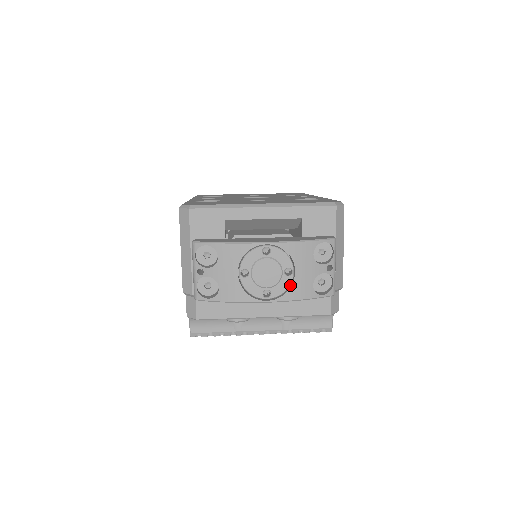
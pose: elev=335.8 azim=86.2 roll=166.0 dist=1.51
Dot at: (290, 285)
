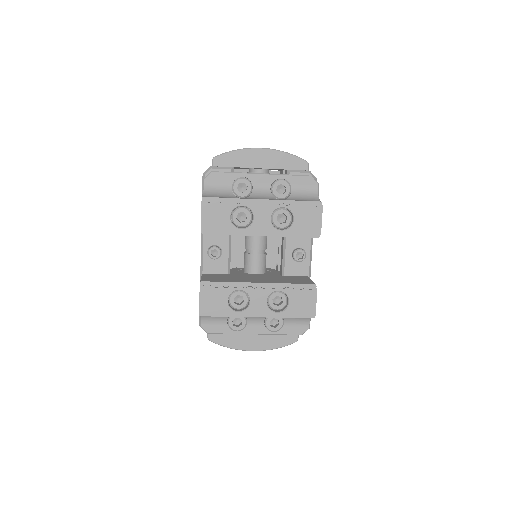
Dot at: occluded
